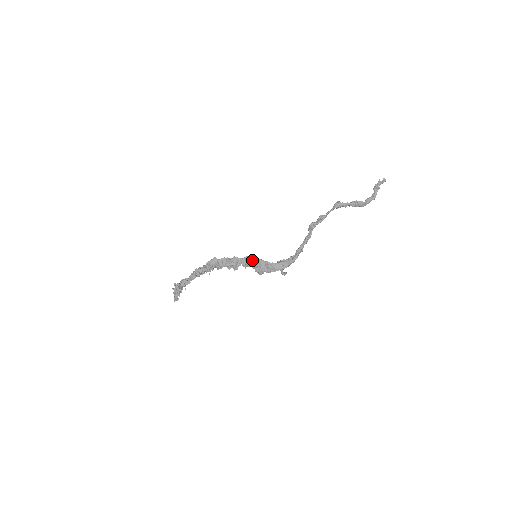
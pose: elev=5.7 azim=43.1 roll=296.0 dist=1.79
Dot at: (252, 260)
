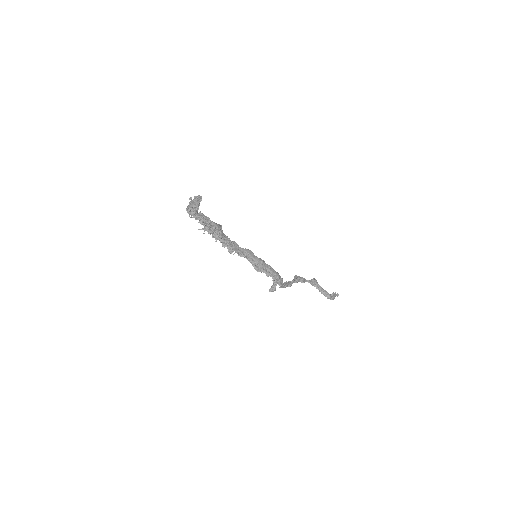
Dot at: (254, 255)
